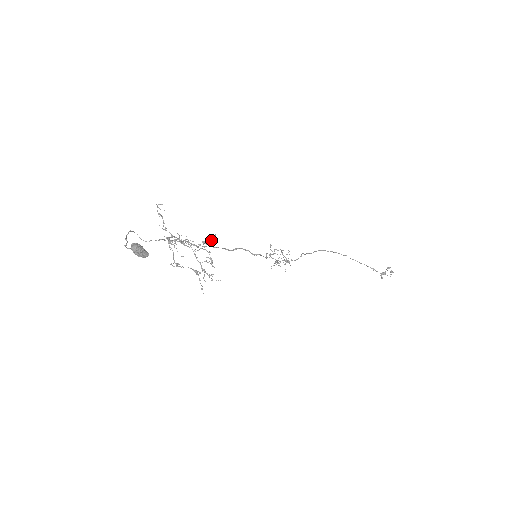
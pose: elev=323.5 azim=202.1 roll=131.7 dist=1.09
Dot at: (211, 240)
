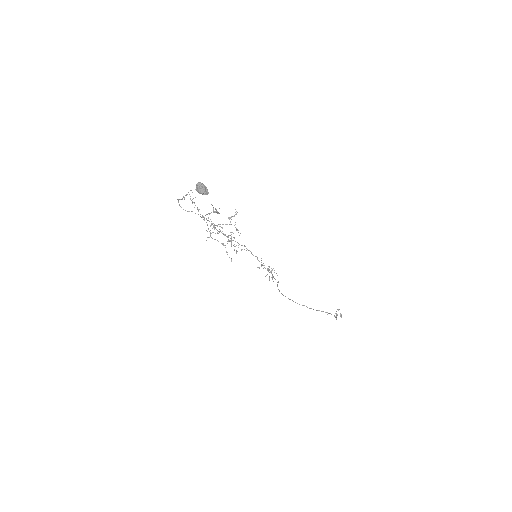
Dot at: (236, 213)
